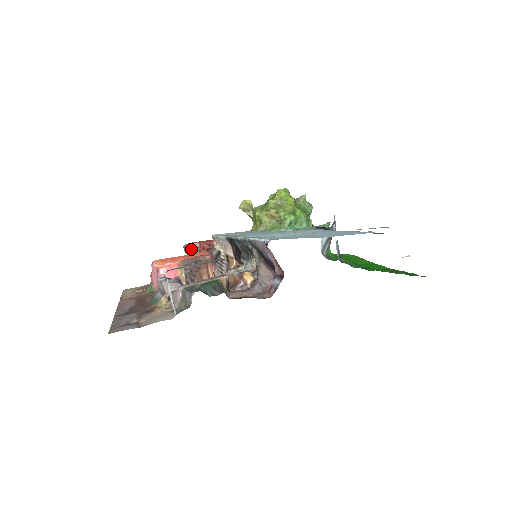
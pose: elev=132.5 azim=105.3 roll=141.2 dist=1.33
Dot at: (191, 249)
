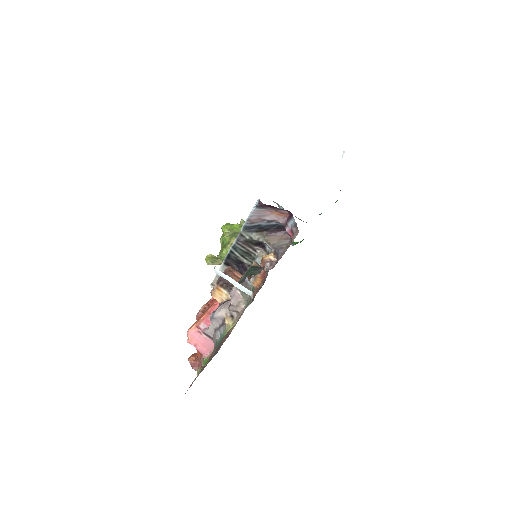
Dot at: occluded
